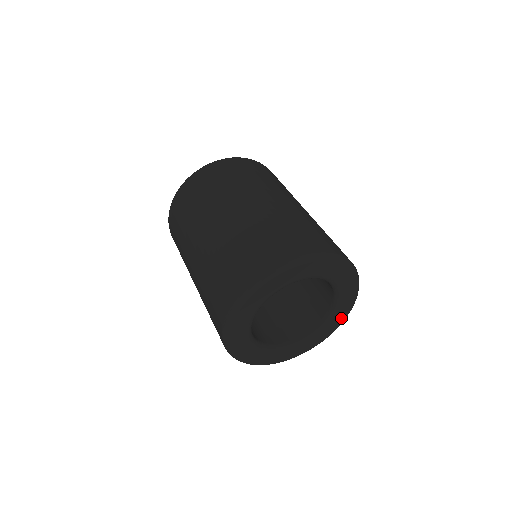
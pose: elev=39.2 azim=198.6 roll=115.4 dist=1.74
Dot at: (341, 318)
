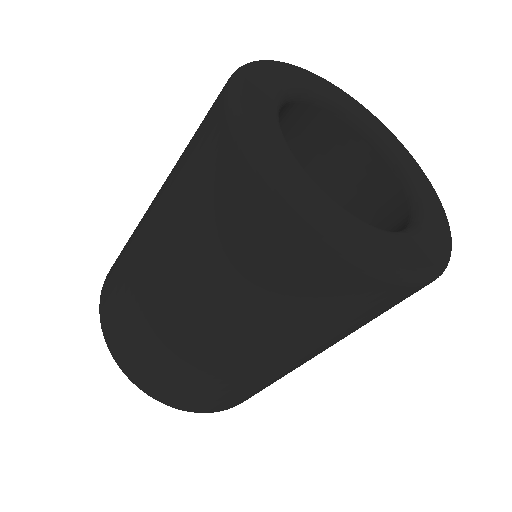
Dot at: (435, 202)
